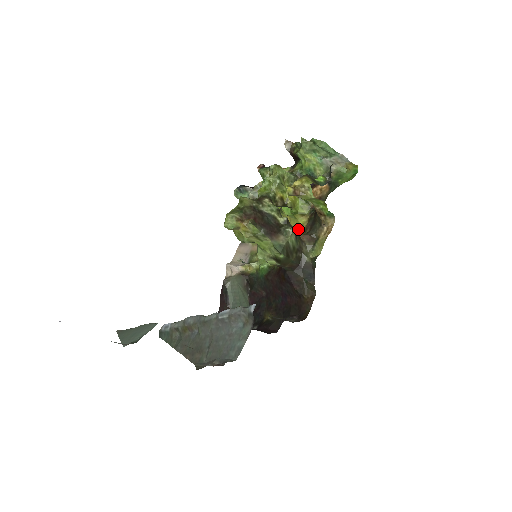
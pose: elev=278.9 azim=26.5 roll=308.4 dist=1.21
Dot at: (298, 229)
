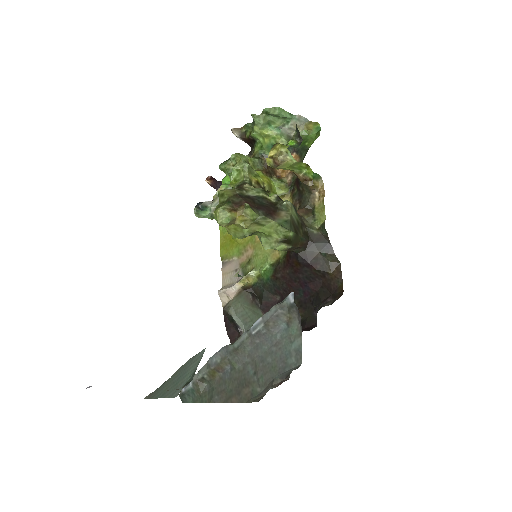
Dot at: occluded
